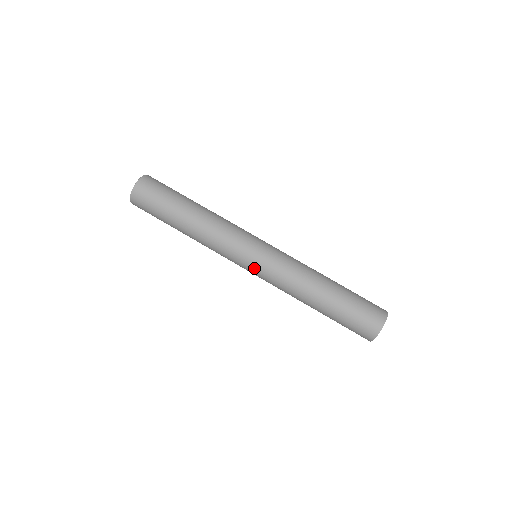
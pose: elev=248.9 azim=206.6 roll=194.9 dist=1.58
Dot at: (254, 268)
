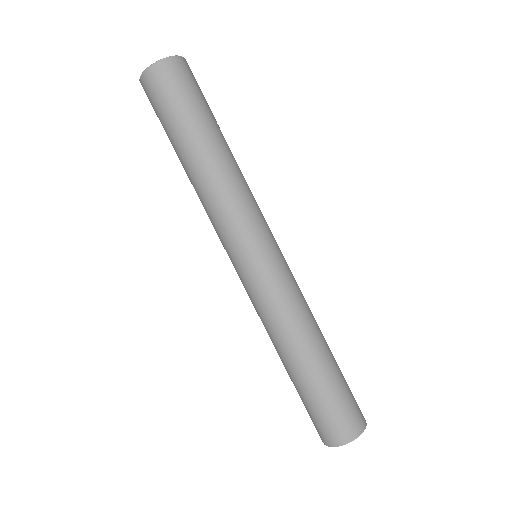
Dot at: (255, 267)
